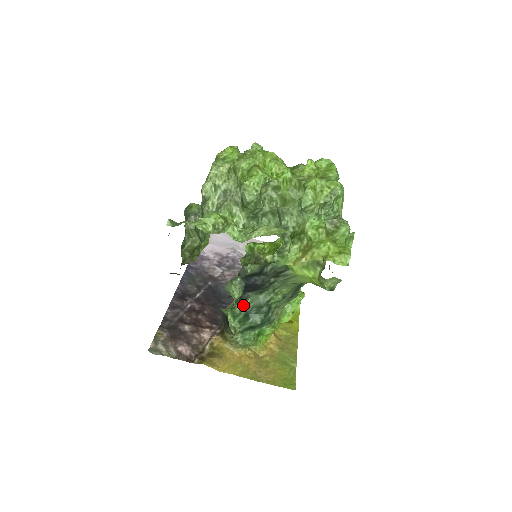
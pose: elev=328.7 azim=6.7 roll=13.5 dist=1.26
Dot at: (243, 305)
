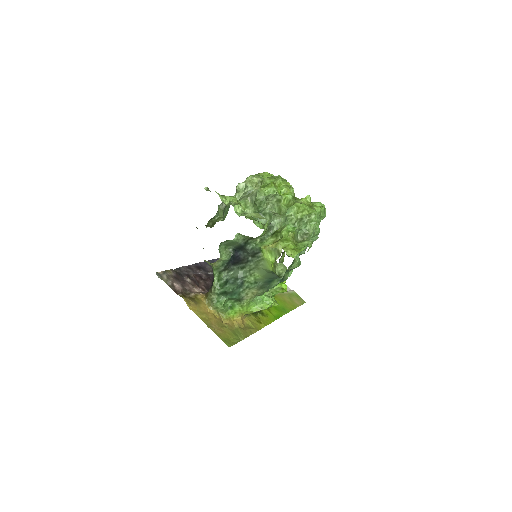
Dot at: (227, 274)
